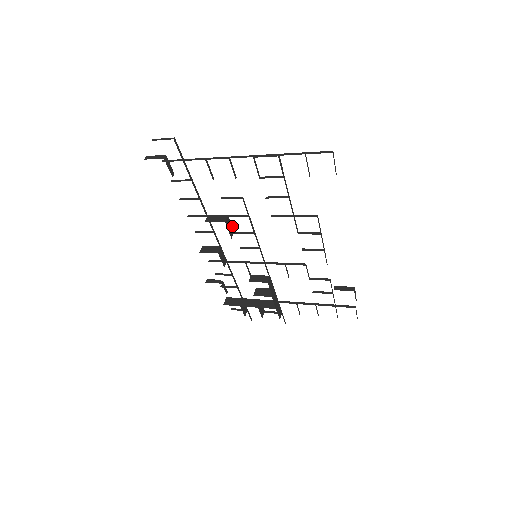
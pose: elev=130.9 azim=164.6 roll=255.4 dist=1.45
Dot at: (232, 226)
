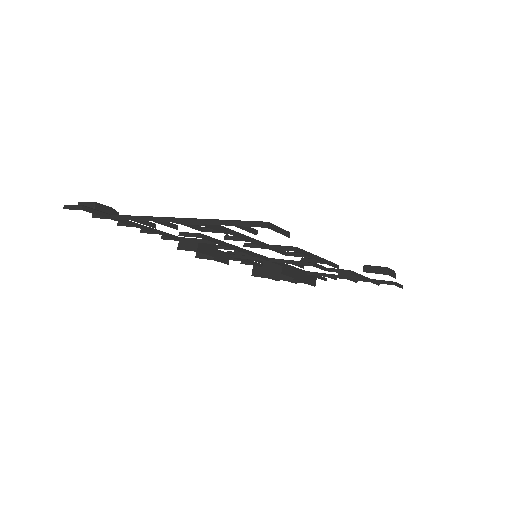
Dot at: occluded
